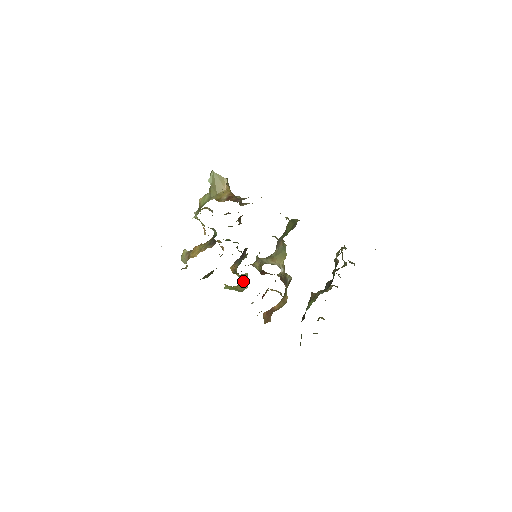
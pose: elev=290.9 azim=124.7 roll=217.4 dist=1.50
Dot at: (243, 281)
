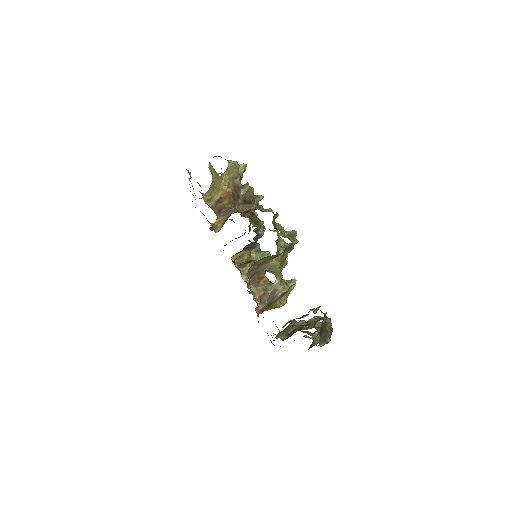
Dot at: occluded
